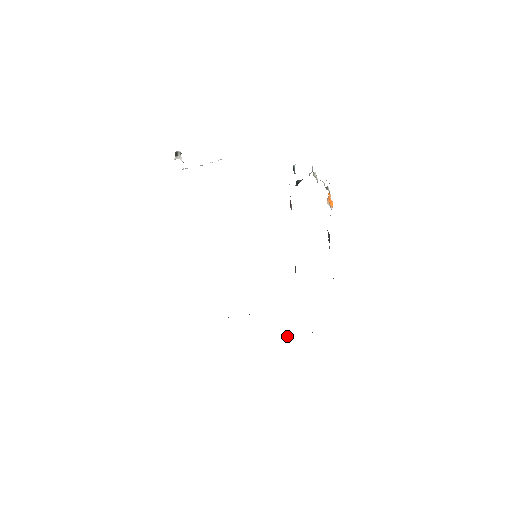
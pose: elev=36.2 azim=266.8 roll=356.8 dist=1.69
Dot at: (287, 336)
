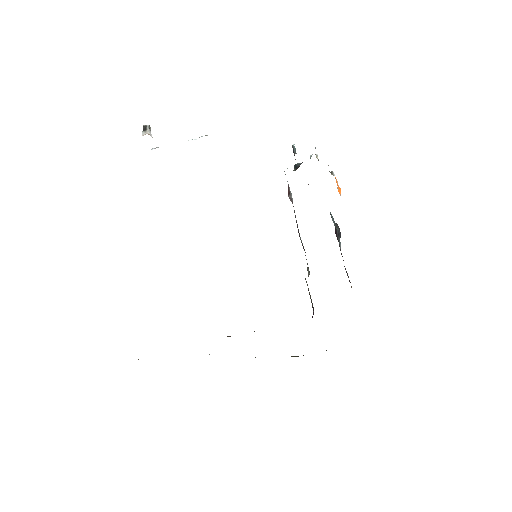
Dot at: (295, 356)
